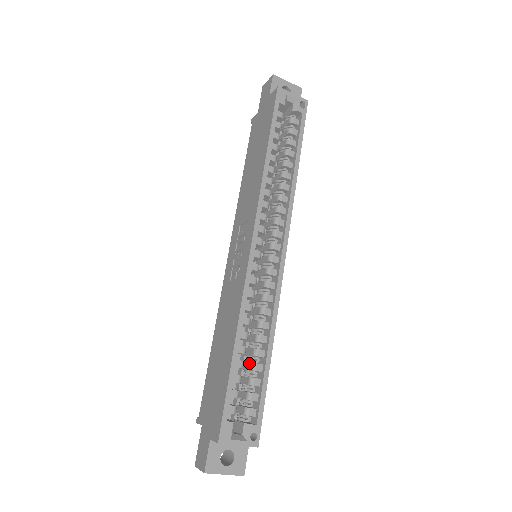
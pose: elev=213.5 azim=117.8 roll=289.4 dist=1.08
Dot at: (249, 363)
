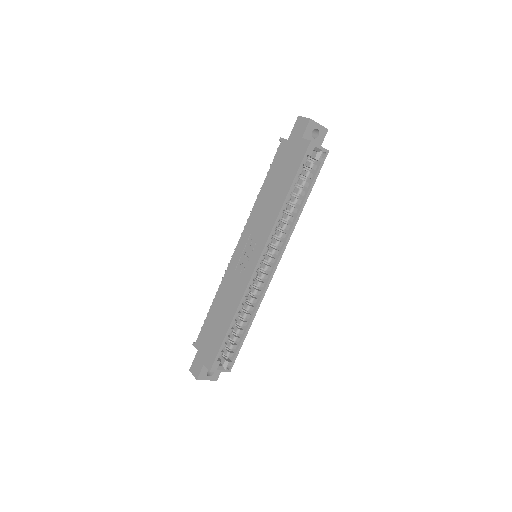
Dot at: (236, 327)
